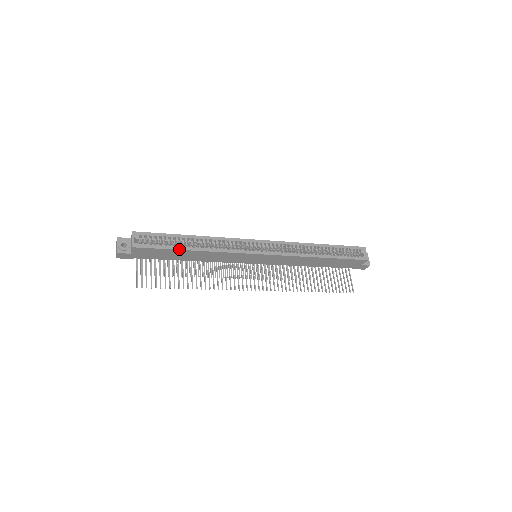
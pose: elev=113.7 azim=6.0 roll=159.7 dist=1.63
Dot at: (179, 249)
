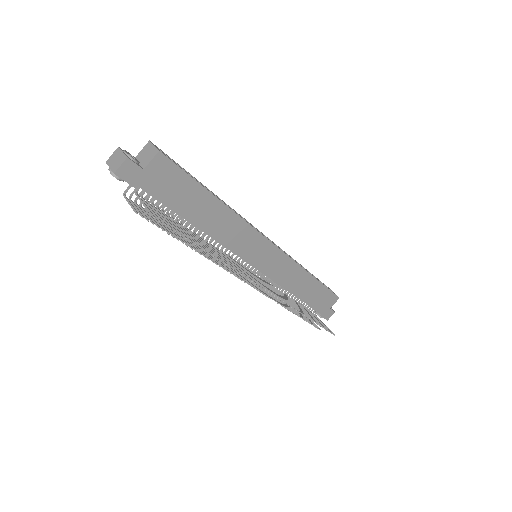
Dot at: occluded
